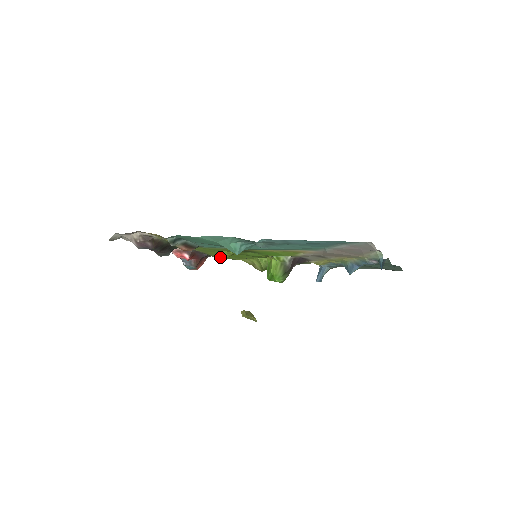
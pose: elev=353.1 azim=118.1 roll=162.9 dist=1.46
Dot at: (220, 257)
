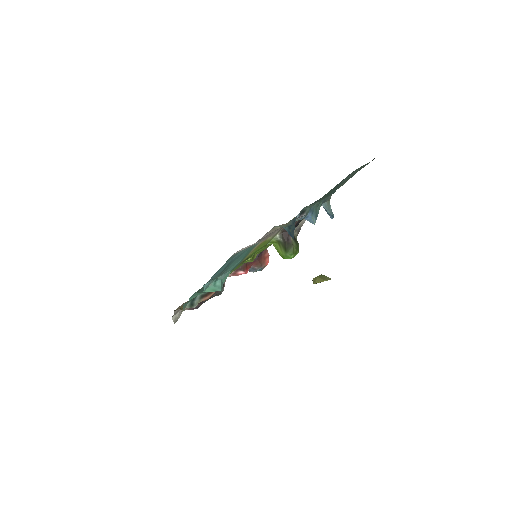
Dot at: occluded
